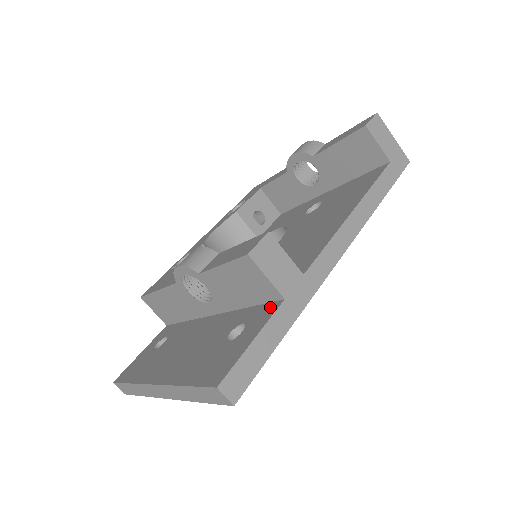
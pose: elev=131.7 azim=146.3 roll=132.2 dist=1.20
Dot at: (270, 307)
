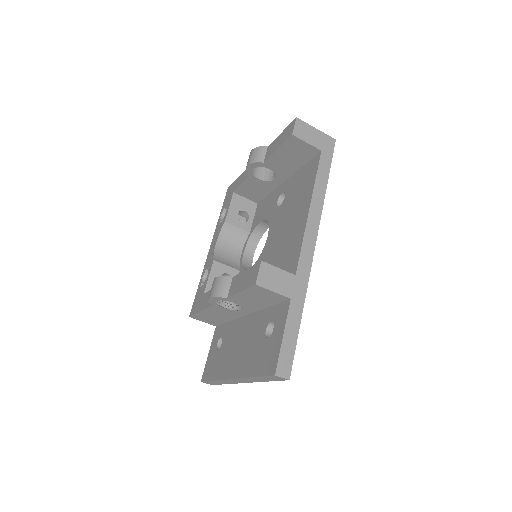
Dot at: (284, 306)
